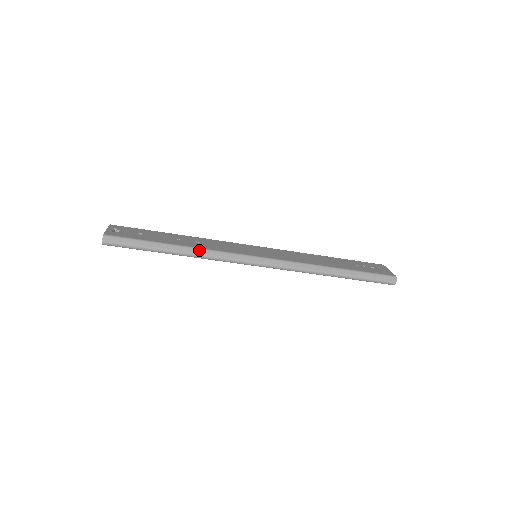
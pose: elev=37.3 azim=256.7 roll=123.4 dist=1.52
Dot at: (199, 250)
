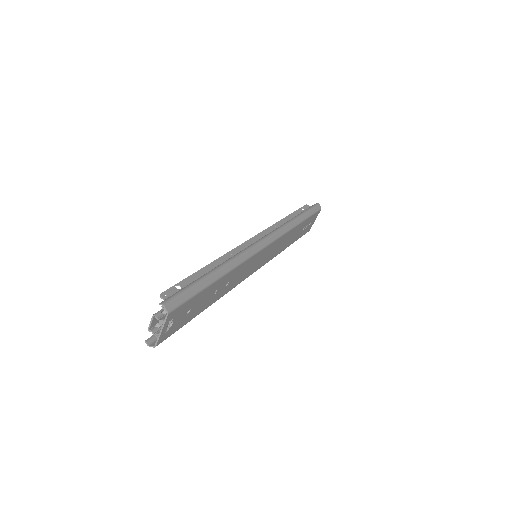
Dot at: occluded
